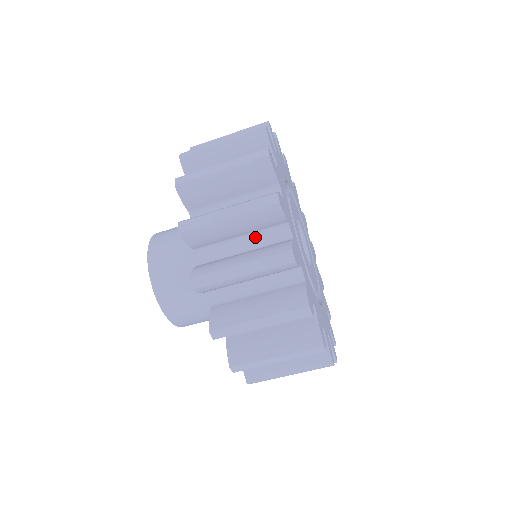
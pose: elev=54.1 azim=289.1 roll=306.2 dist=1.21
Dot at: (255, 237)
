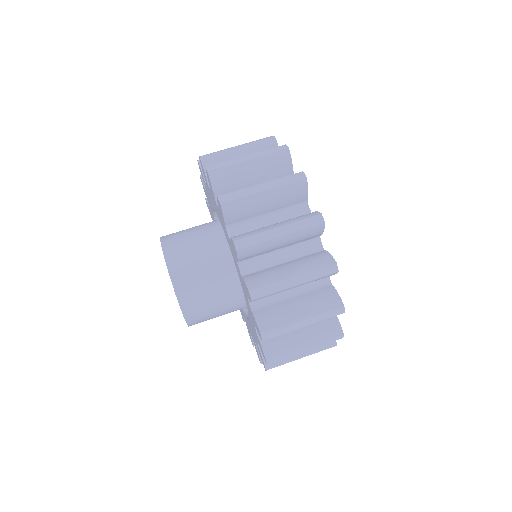
Dot at: occluded
